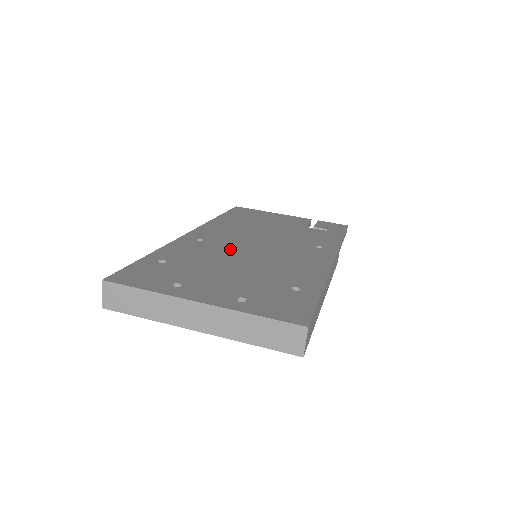
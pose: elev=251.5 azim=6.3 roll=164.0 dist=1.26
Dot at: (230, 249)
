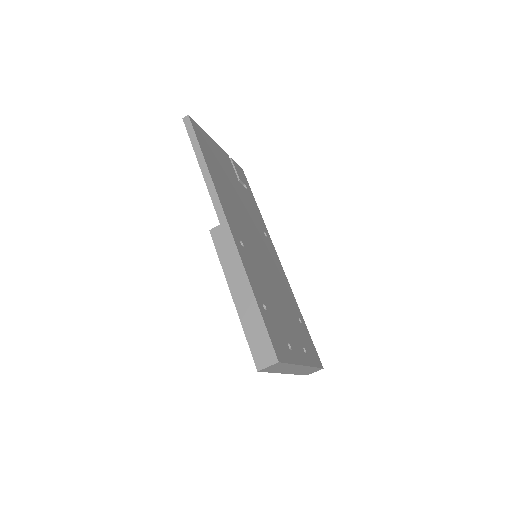
Dot at: (259, 260)
